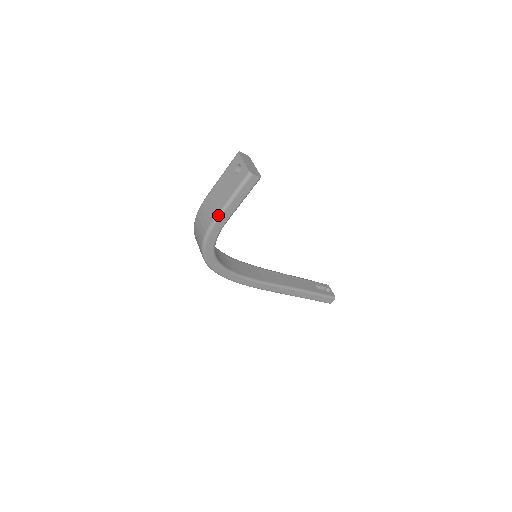
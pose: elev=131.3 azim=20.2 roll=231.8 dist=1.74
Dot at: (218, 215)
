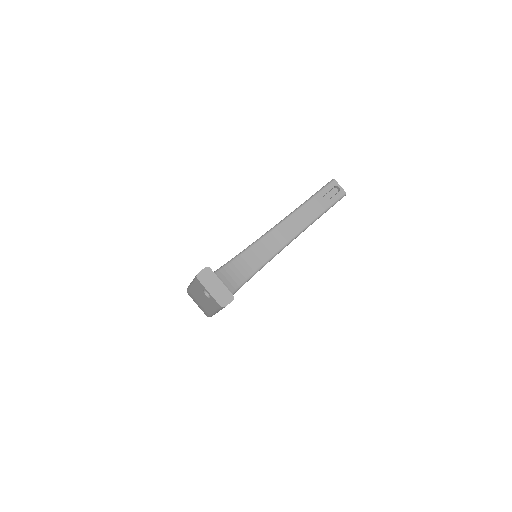
Dot at: (210, 315)
